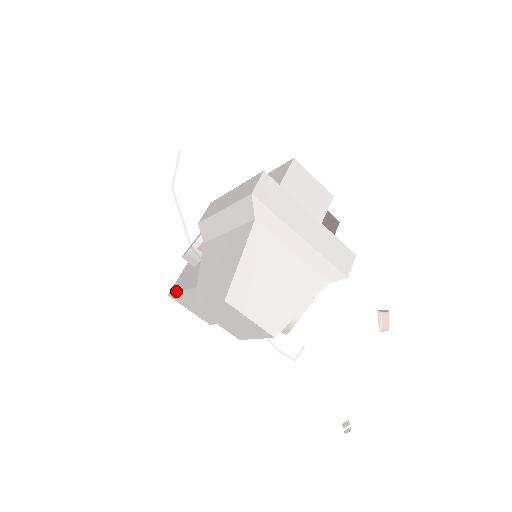
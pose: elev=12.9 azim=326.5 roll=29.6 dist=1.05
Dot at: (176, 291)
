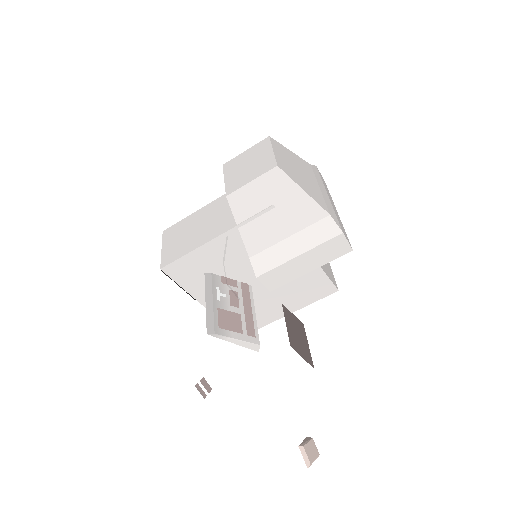
Dot at: (179, 223)
